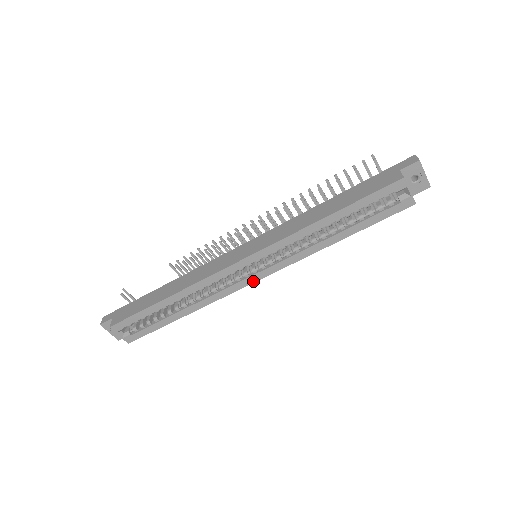
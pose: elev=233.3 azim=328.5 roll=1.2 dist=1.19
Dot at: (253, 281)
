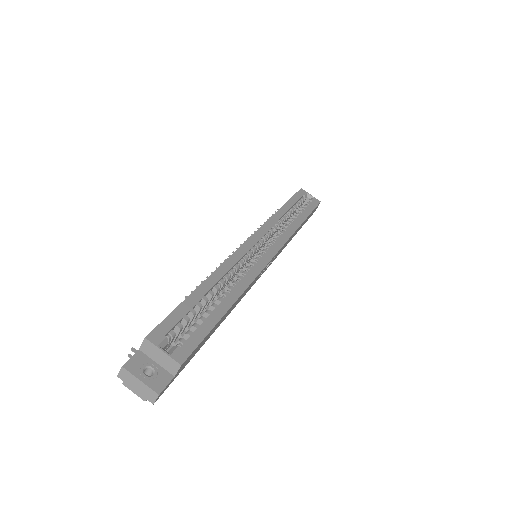
Dot at: (270, 257)
